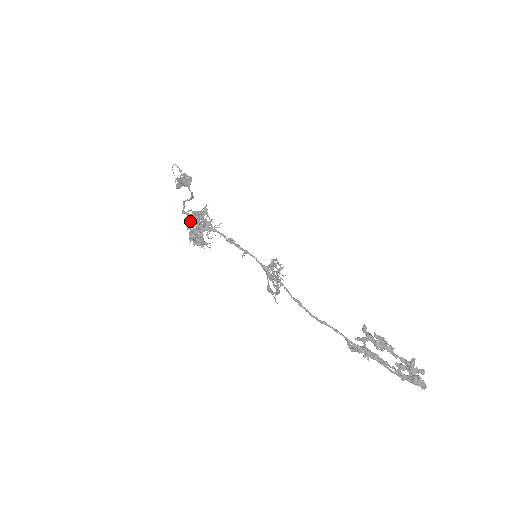
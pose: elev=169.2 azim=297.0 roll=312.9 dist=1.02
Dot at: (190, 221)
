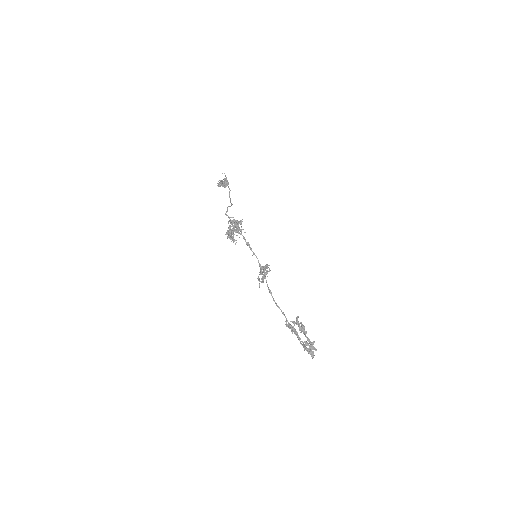
Dot at: (231, 224)
